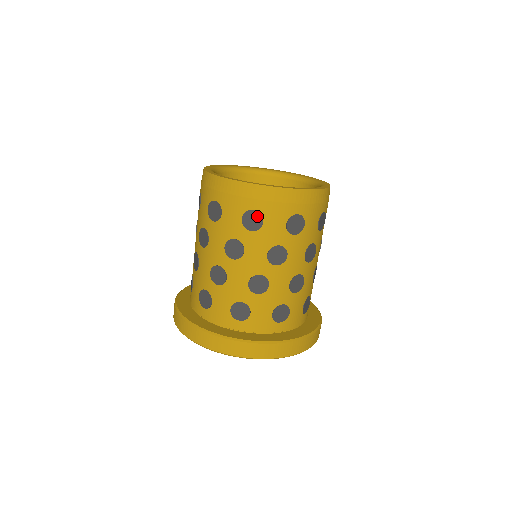
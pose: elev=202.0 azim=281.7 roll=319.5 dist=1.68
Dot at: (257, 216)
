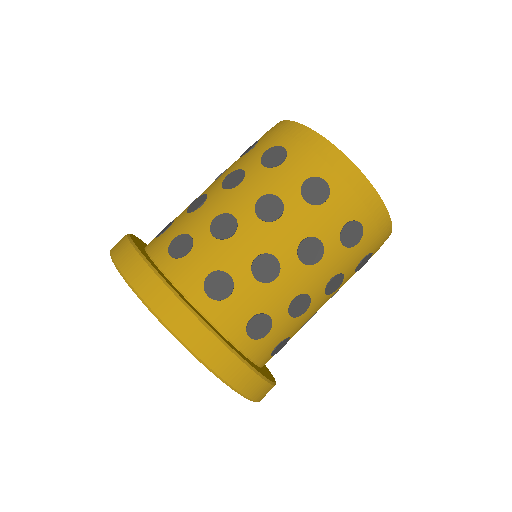
Dot at: (359, 233)
